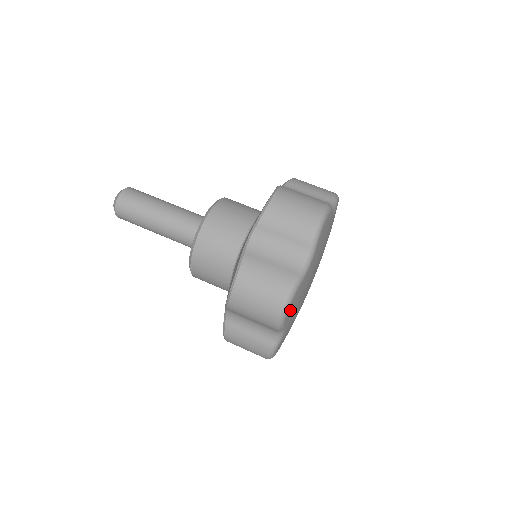
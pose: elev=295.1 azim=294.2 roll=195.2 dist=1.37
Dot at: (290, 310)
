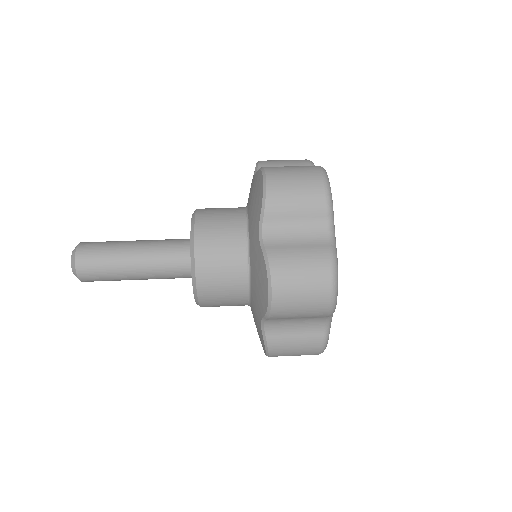
Dot at: occluded
